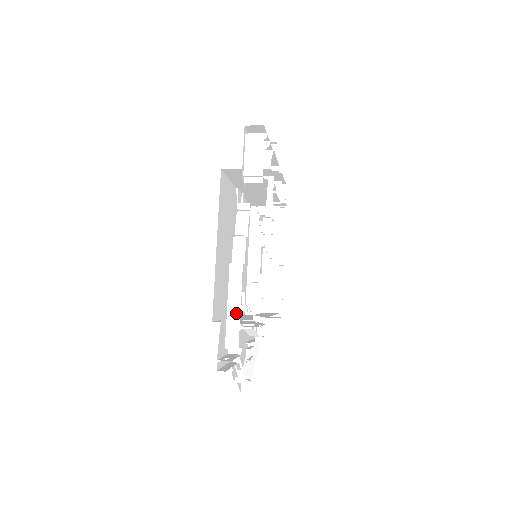
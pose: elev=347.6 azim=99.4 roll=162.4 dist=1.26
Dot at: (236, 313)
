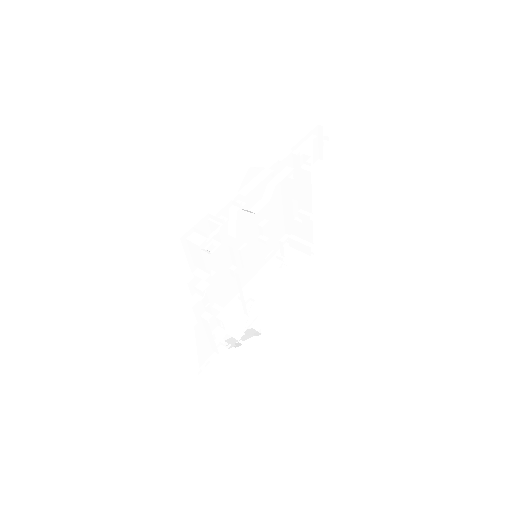
Dot at: (212, 340)
